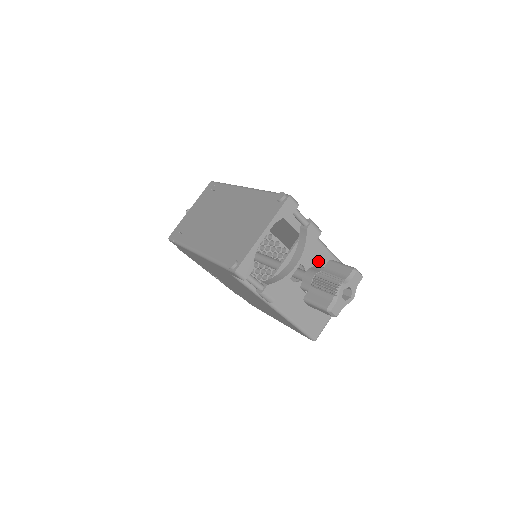
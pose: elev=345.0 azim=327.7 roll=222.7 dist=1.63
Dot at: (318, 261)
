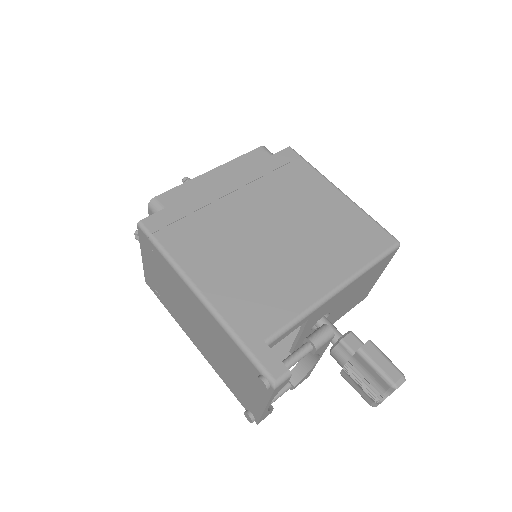
Dot at: (341, 297)
